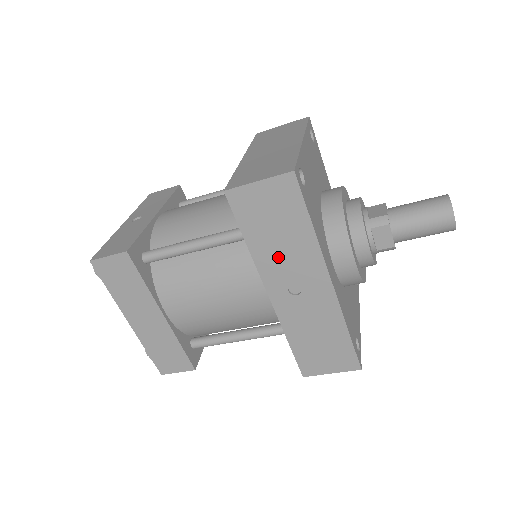
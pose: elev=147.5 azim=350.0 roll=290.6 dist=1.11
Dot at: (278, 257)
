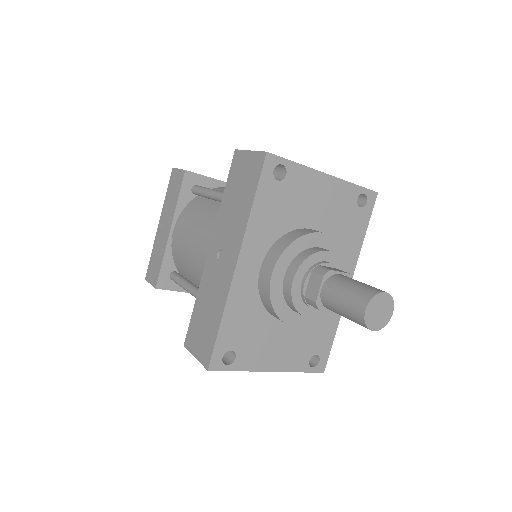
Dot at: (228, 220)
